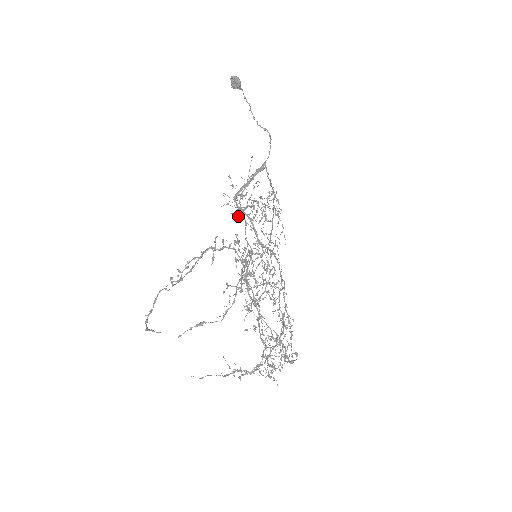
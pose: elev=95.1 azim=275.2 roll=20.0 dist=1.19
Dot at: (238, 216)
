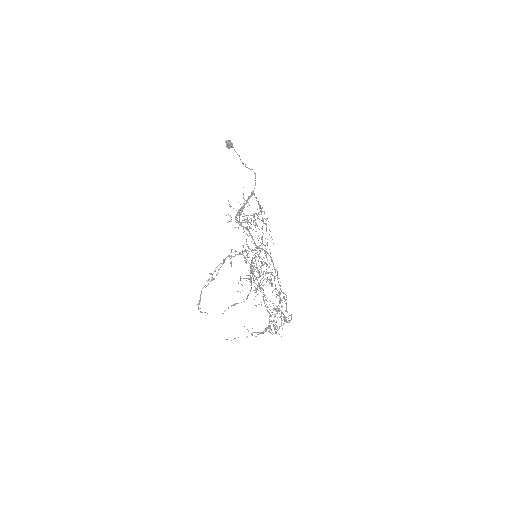
Dot at: (238, 228)
